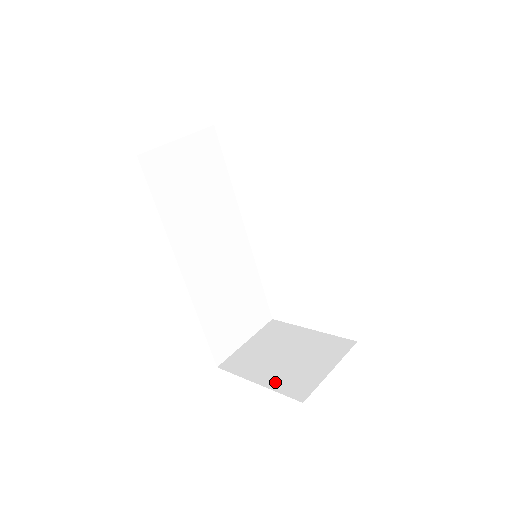
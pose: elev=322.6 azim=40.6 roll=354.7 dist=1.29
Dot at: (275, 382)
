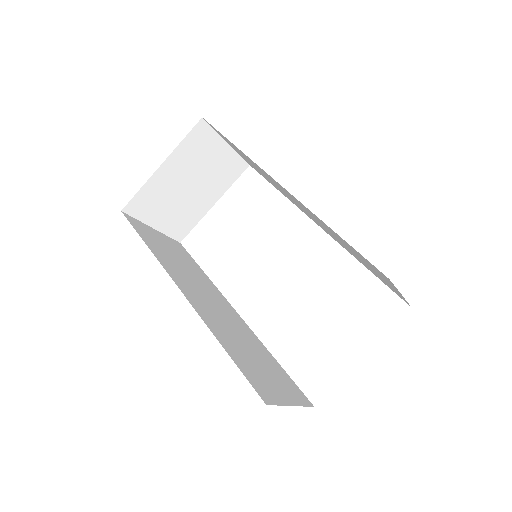
Dot at: occluded
